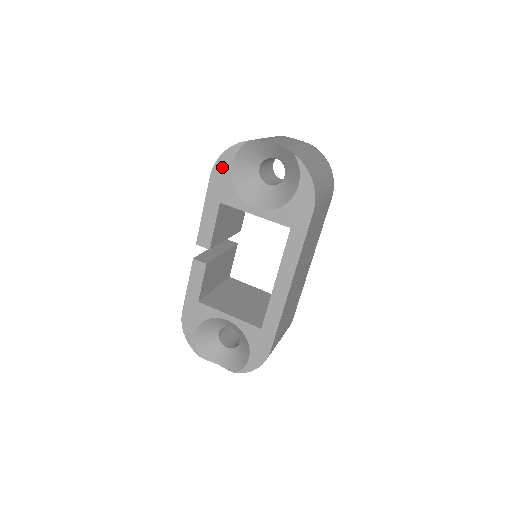
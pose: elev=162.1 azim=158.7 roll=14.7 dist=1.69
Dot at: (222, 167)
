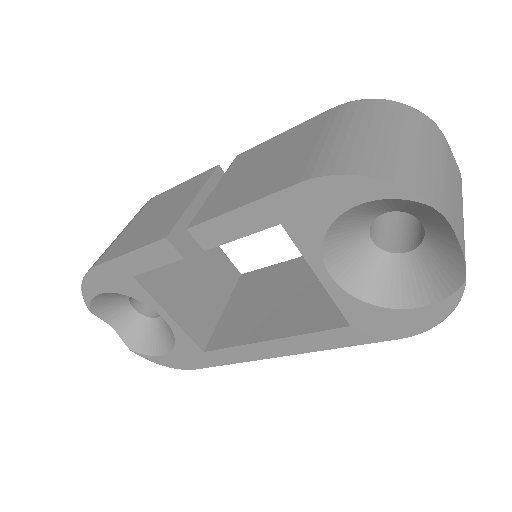
Dot at: (338, 191)
